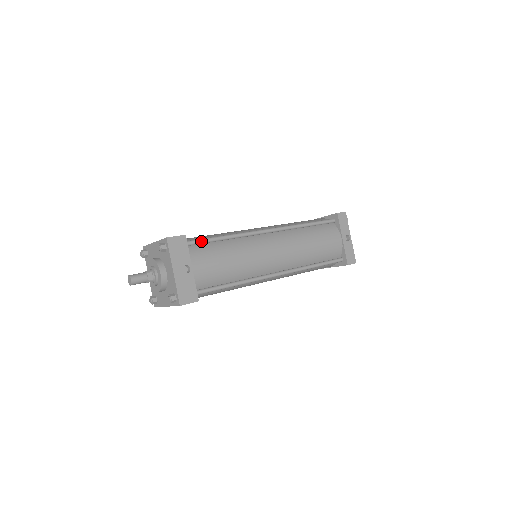
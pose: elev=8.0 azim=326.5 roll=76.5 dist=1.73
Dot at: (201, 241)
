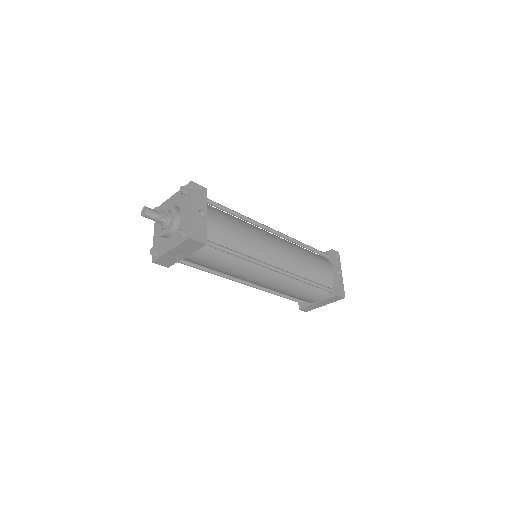
Dot at: (217, 204)
